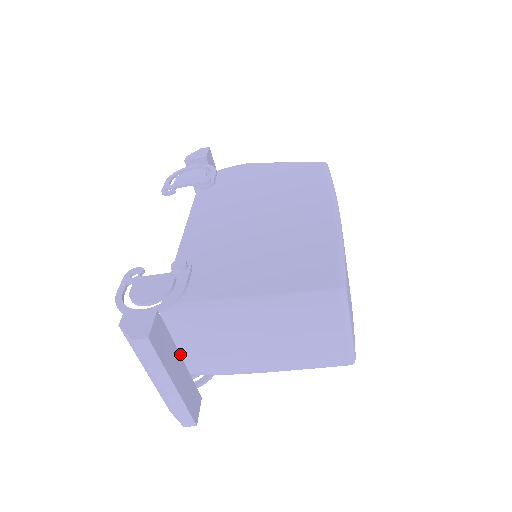
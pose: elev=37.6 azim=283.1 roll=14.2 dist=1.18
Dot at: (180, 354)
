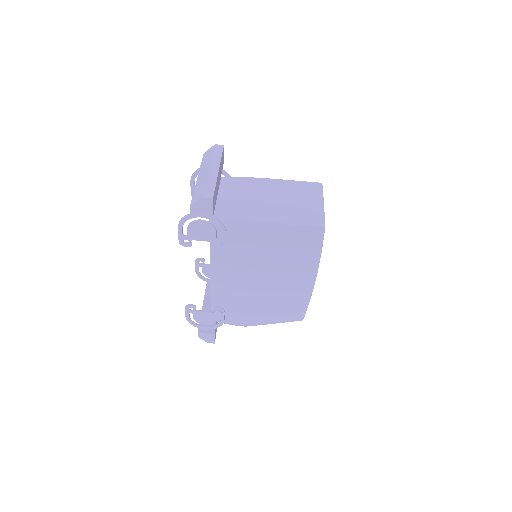
Dot at: occluded
